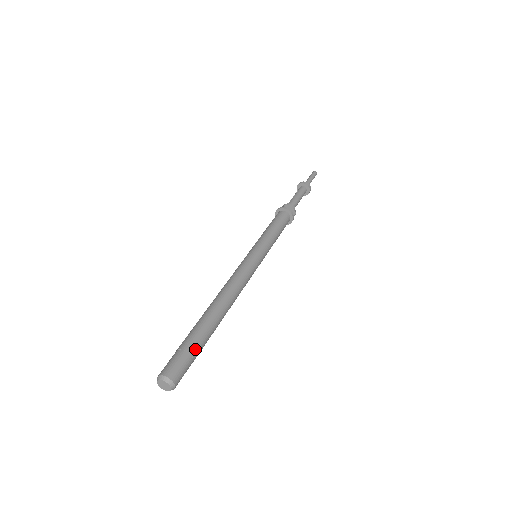
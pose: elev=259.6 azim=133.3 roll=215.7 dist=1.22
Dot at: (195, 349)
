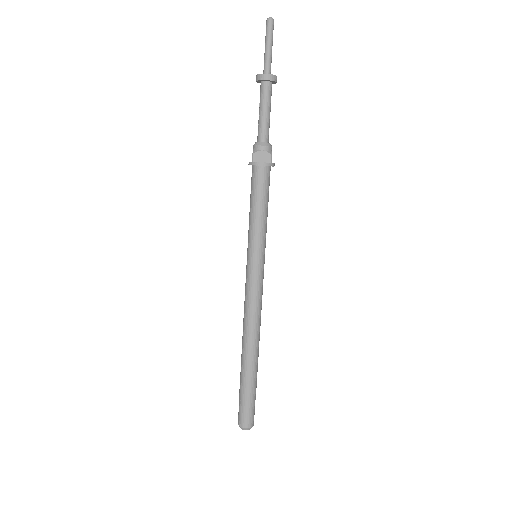
Dot at: (250, 397)
